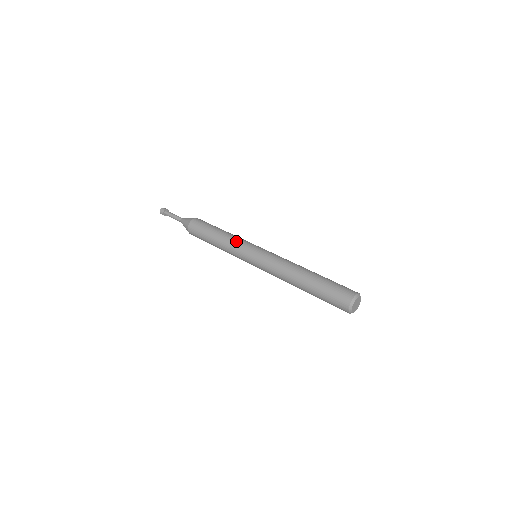
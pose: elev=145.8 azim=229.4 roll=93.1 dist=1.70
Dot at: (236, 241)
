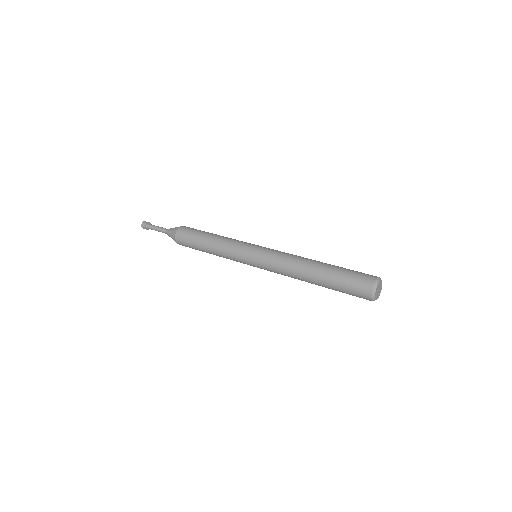
Dot at: (230, 245)
